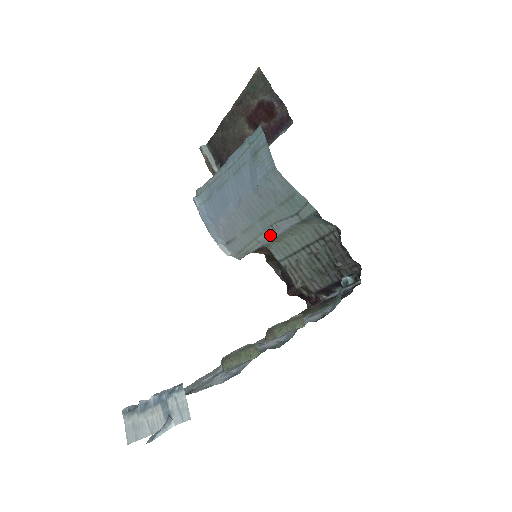
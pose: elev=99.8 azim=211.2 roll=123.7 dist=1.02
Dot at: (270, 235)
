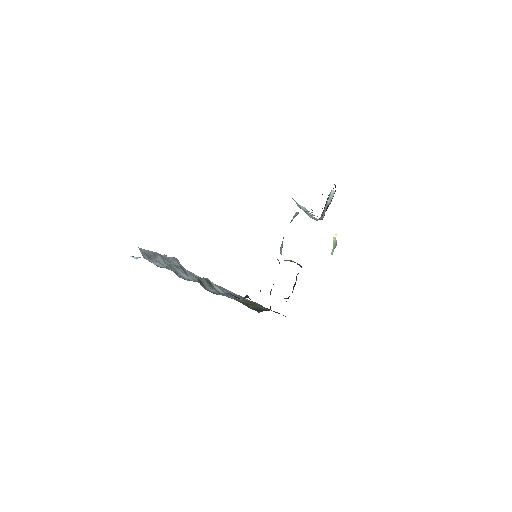
Dot at: occluded
